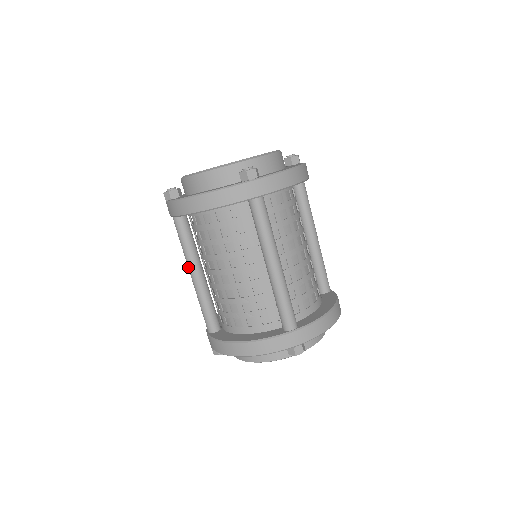
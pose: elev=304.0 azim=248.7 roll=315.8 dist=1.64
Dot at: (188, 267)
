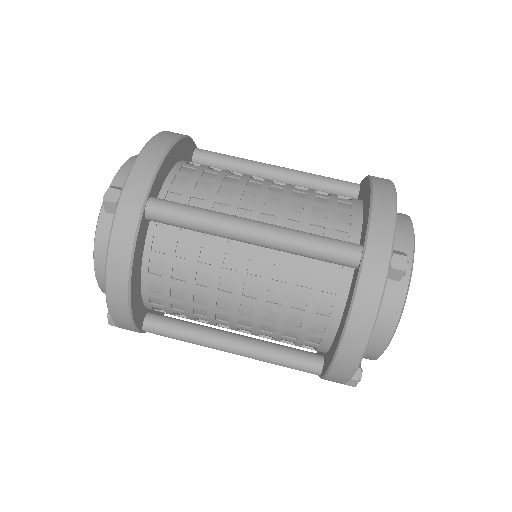
Dot at: occluded
